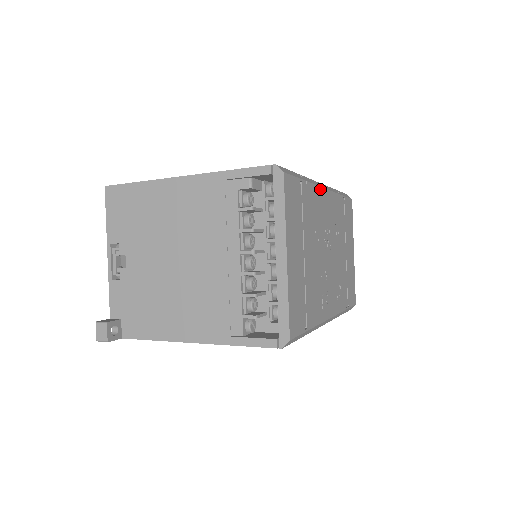
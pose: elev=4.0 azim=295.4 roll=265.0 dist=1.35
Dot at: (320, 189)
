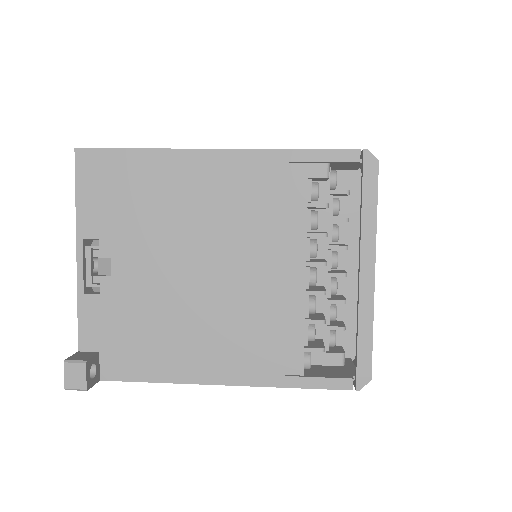
Dot at: occluded
